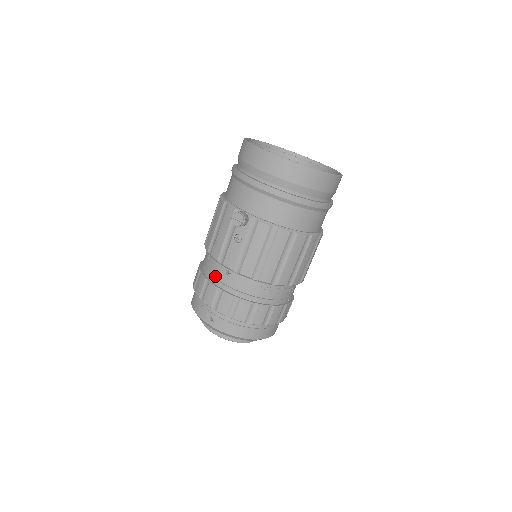
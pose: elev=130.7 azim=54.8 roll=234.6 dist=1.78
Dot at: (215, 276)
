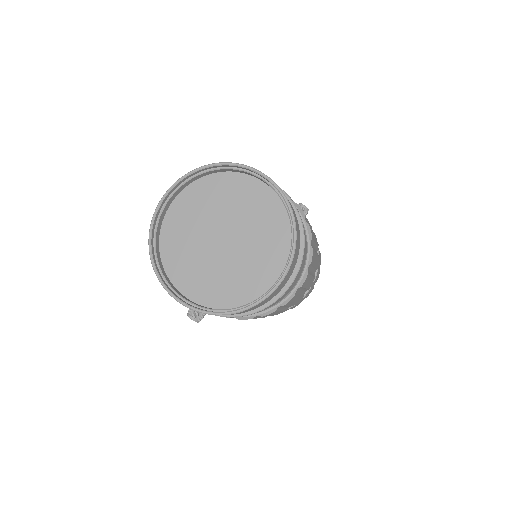
Dot at: occluded
